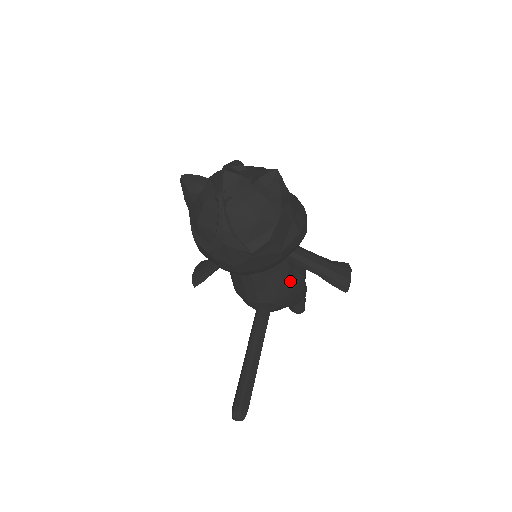
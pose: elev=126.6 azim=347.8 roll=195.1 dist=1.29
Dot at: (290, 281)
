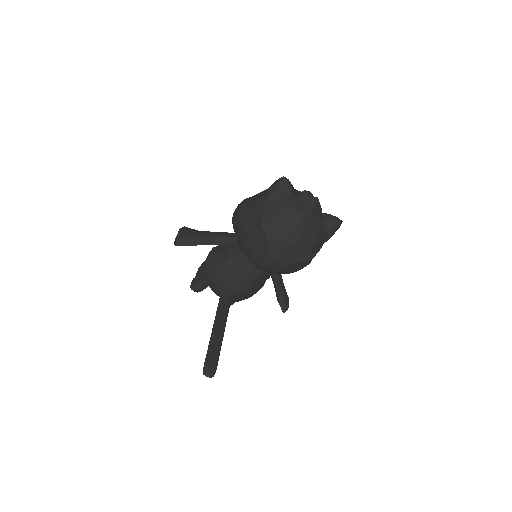
Dot at: (261, 286)
